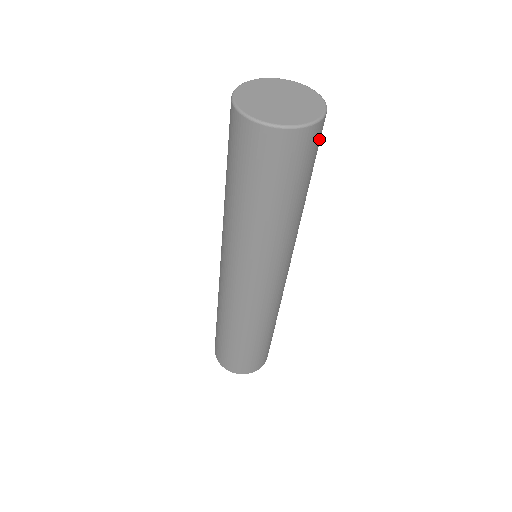
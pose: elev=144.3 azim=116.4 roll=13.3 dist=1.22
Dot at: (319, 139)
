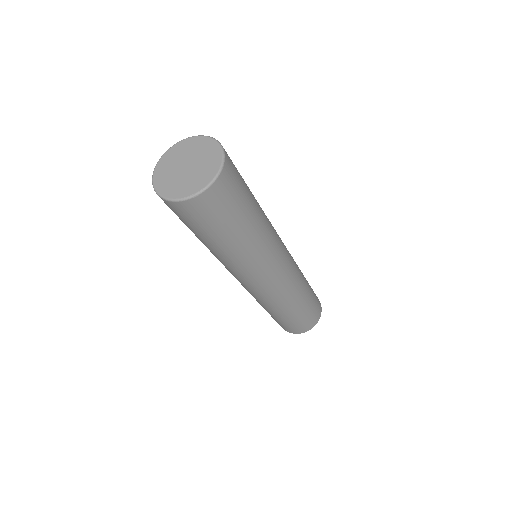
Dot at: (230, 159)
